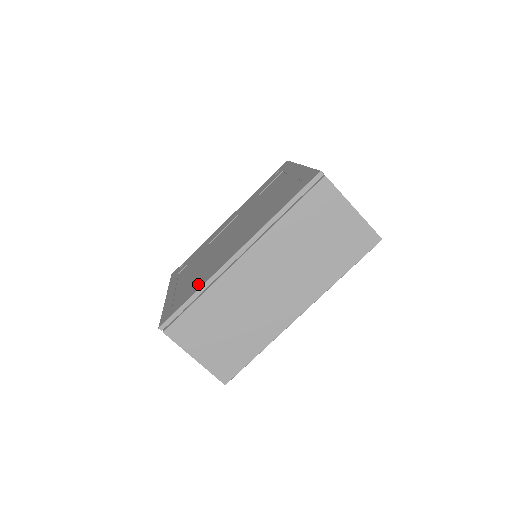
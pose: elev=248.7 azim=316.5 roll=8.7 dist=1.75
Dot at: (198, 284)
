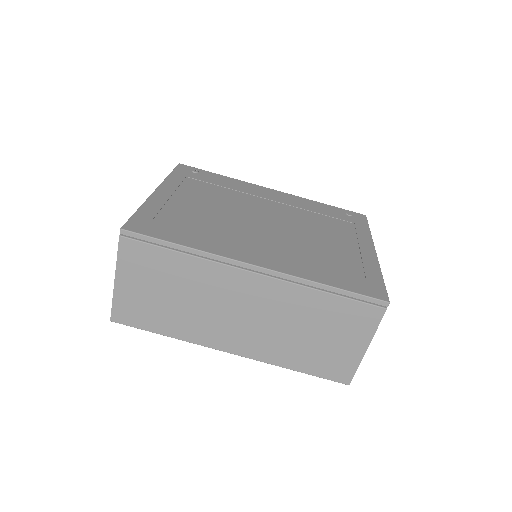
Dot at: (195, 239)
